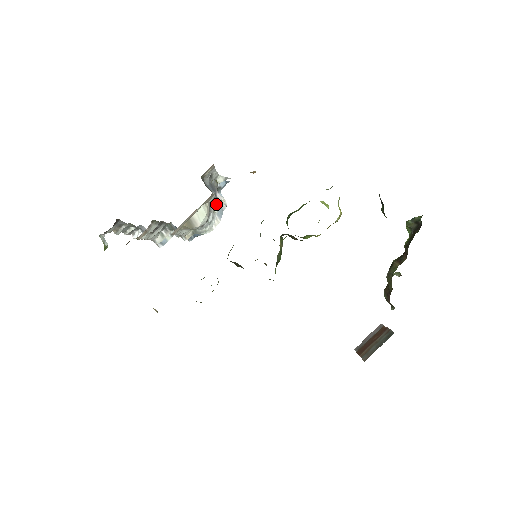
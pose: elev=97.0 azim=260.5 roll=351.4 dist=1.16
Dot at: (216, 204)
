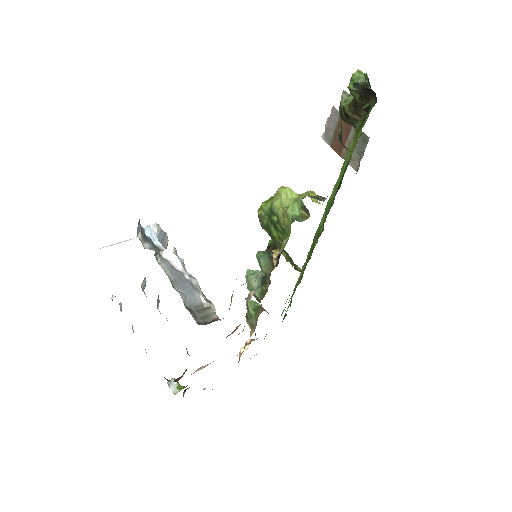
Dot at: (179, 265)
